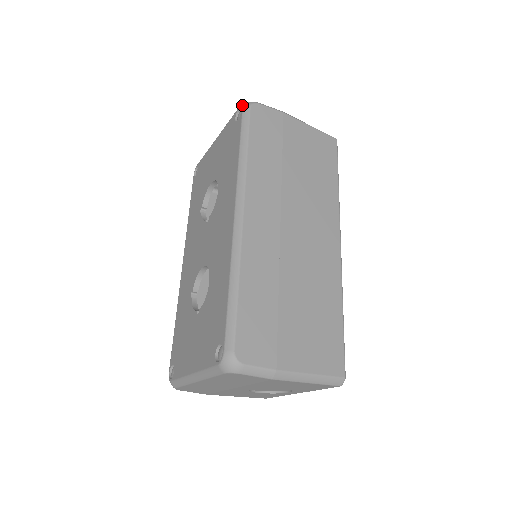
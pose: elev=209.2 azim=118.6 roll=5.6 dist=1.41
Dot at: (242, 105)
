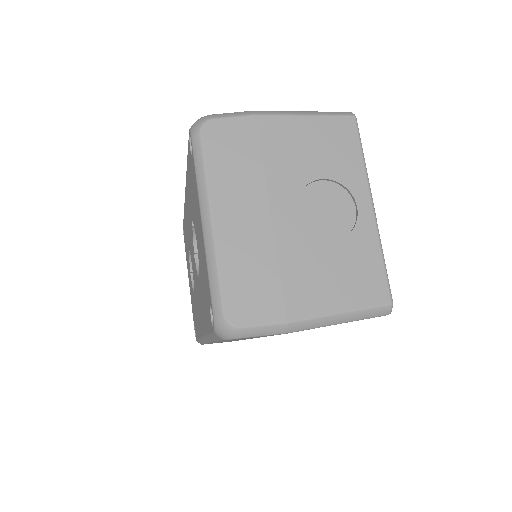
Dot at: (214, 329)
